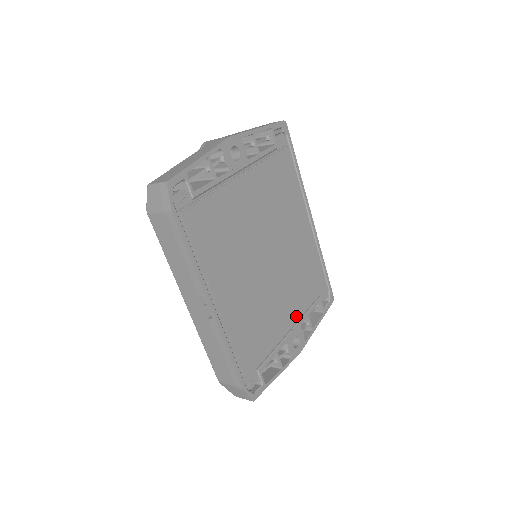
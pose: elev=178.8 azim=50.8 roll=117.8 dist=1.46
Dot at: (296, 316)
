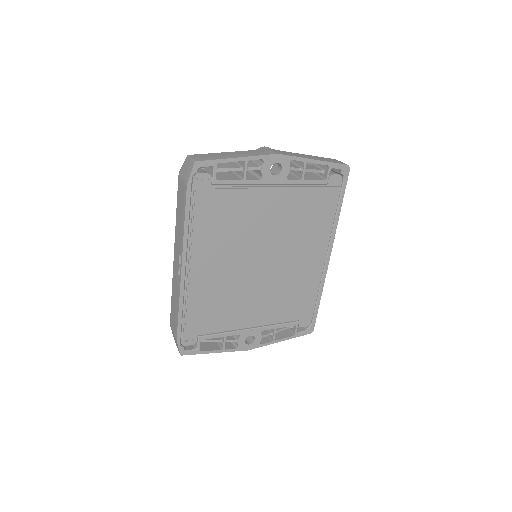
Dot at: (262, 321)
